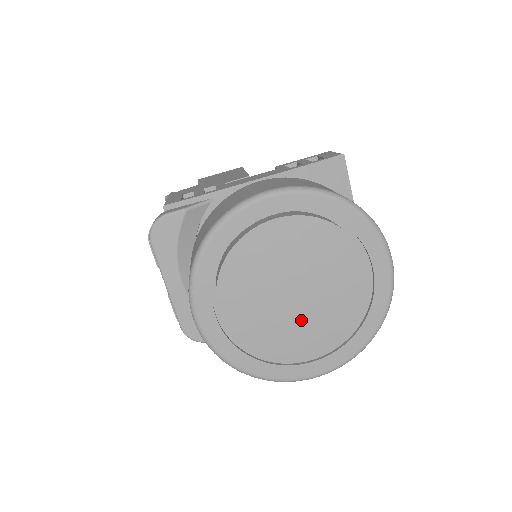
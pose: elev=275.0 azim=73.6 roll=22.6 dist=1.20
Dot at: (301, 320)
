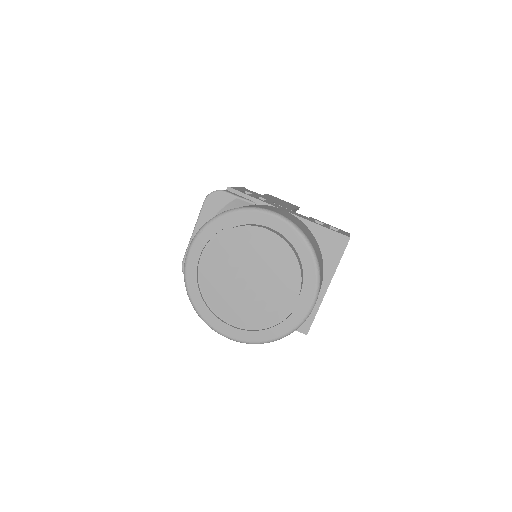
Dot at: (241, 296)
